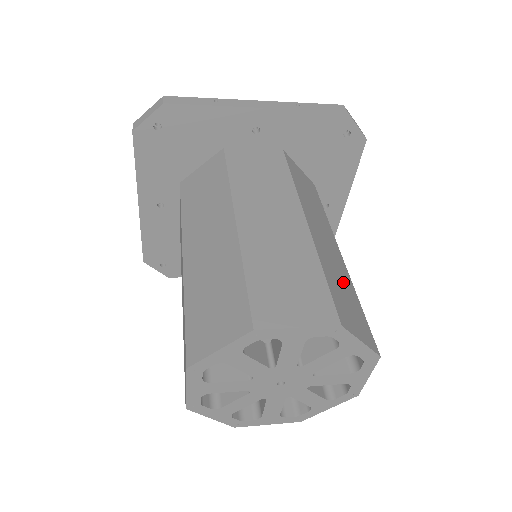
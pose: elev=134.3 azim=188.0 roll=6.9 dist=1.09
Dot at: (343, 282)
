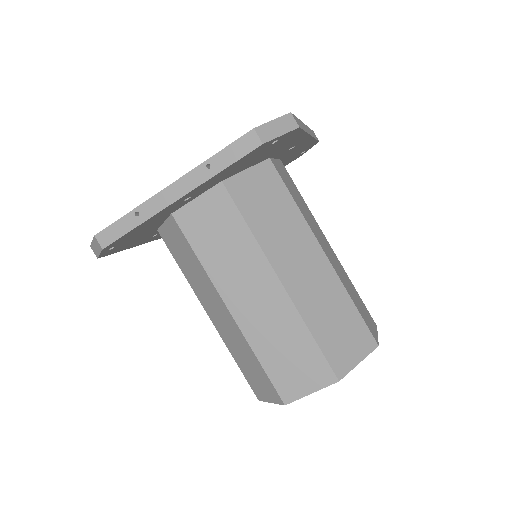
Dot at: (332, 306)
